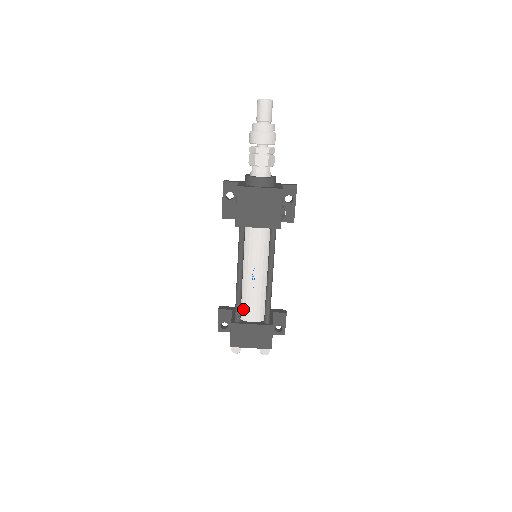
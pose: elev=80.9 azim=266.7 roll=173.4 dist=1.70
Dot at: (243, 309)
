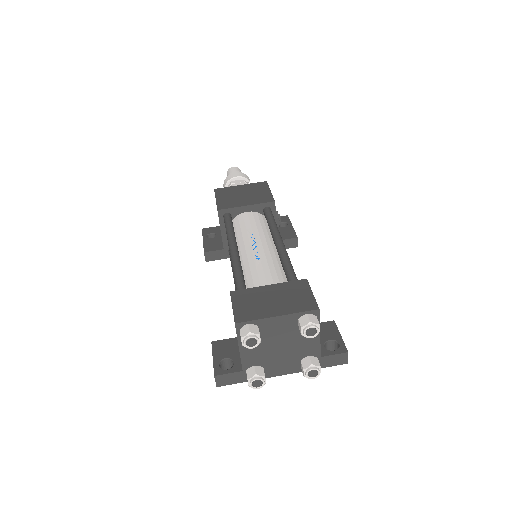
Dot at: (249, 287)
